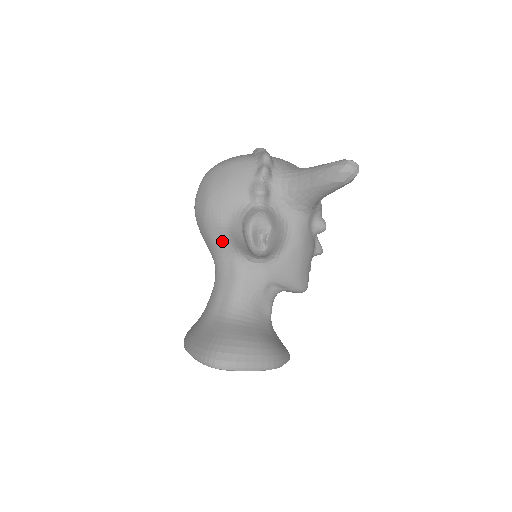
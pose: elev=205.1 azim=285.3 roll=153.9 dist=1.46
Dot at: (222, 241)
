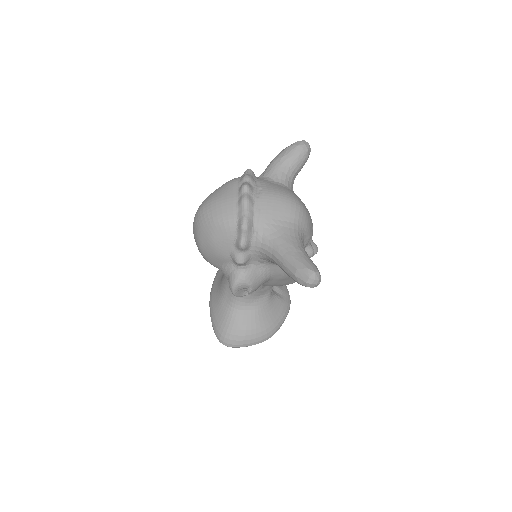
Dot at: occluded
